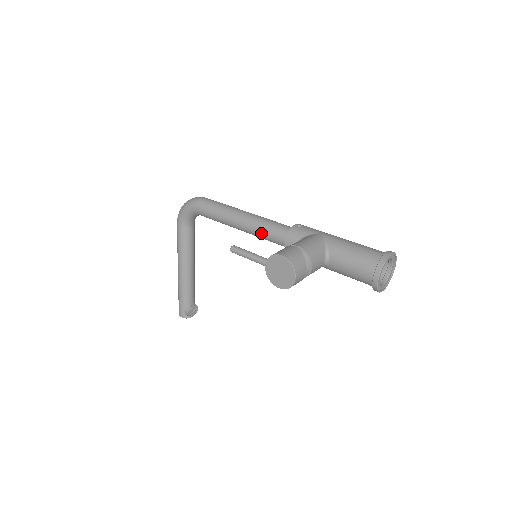
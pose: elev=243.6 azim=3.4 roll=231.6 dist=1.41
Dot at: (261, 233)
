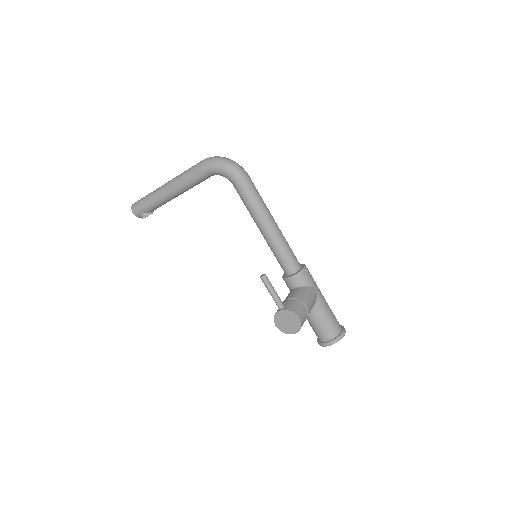
Dot at: (276, 252)
